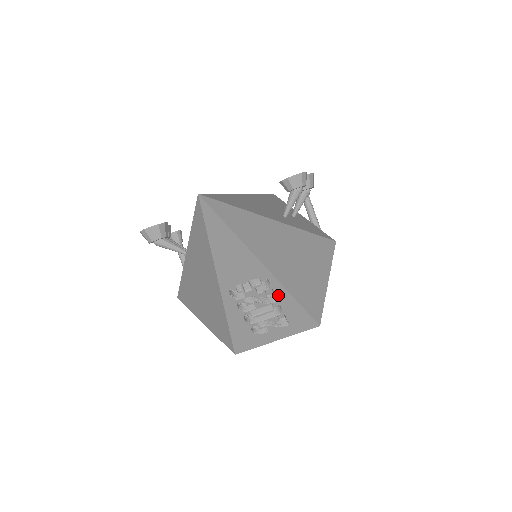
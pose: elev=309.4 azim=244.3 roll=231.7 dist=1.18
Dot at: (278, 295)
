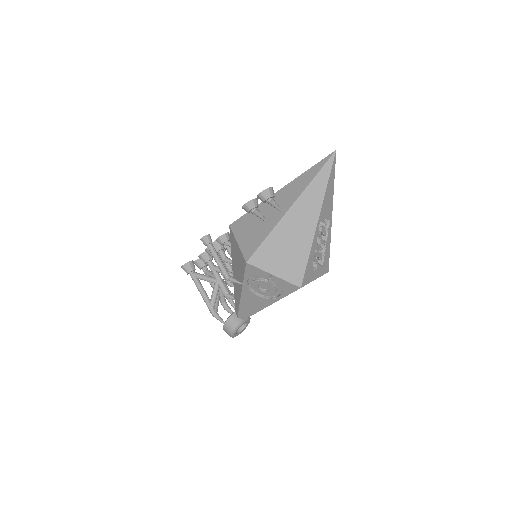
Dot at: (328, 236)
